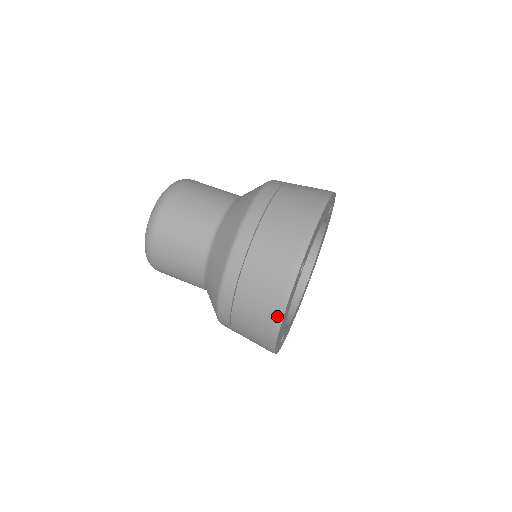
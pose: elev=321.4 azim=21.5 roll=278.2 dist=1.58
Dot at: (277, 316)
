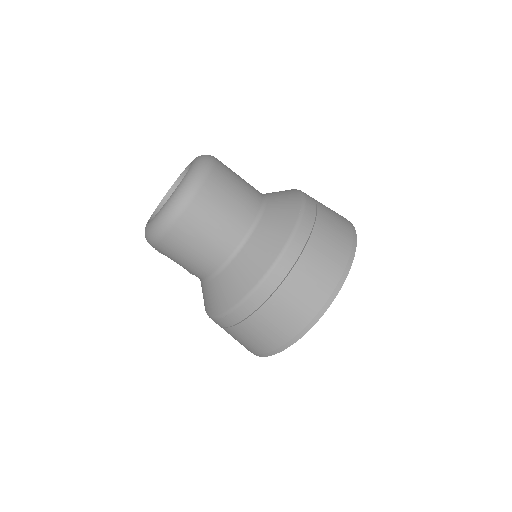
Dot at: (332, 293)
